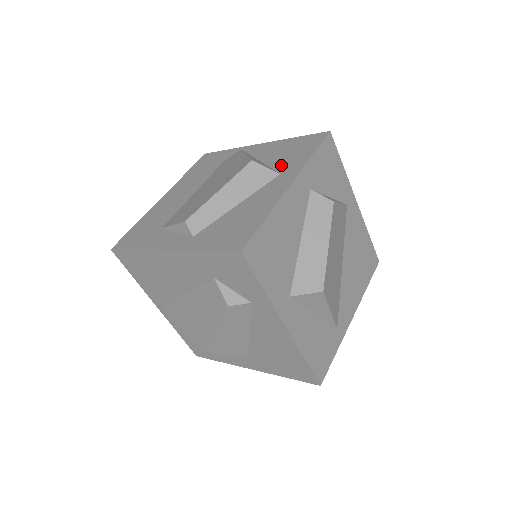
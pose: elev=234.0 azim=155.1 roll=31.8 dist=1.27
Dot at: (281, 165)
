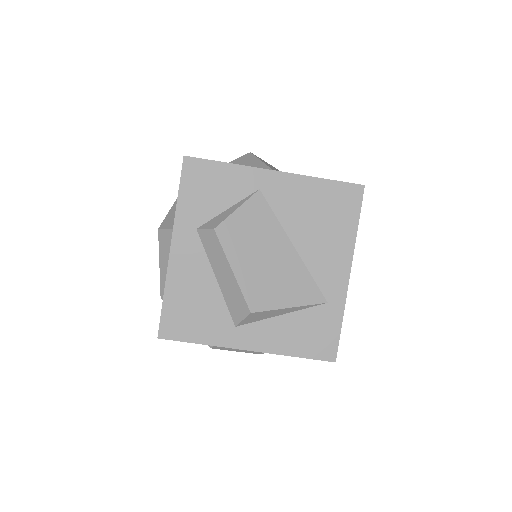
Dot at: occluded
